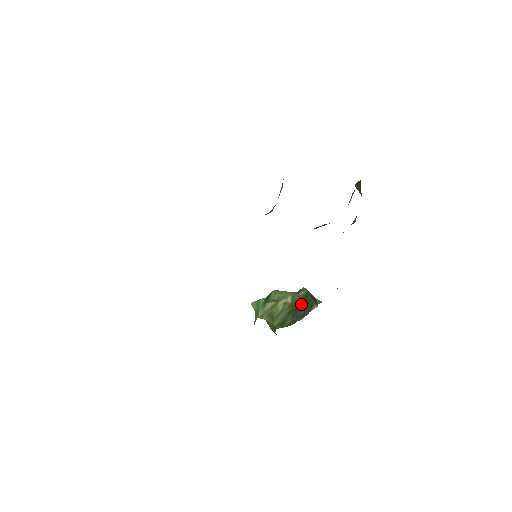
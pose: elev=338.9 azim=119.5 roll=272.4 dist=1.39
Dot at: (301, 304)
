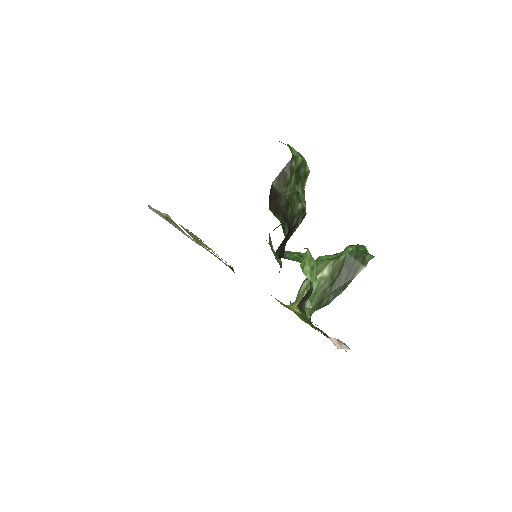
Dot at: (341, 273)
